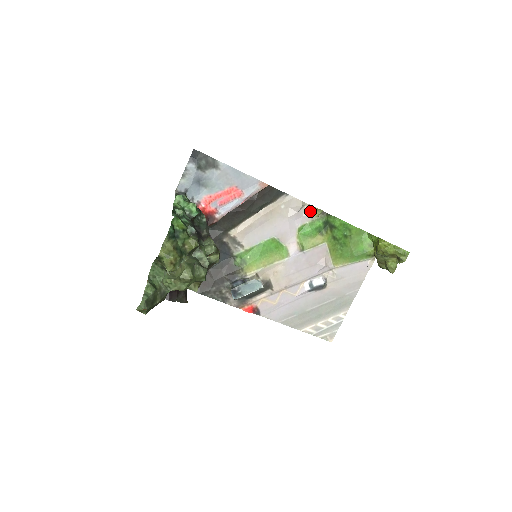
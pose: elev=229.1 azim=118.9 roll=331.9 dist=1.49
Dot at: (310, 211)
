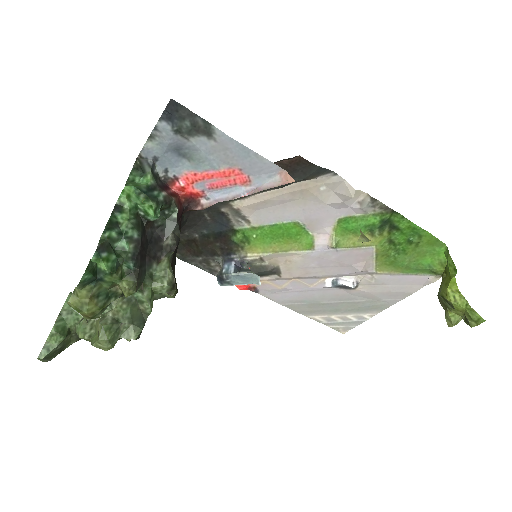
Dot at: (365, 203)
